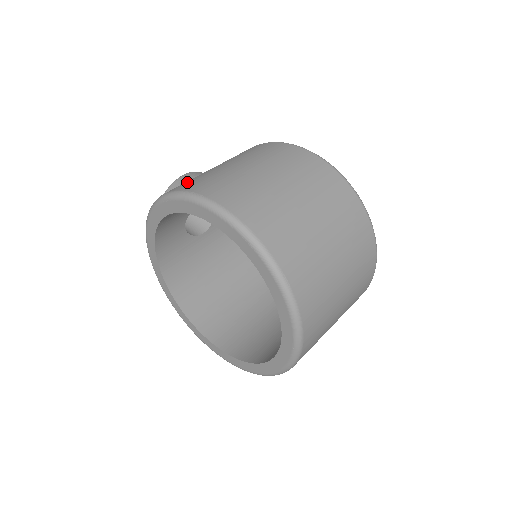
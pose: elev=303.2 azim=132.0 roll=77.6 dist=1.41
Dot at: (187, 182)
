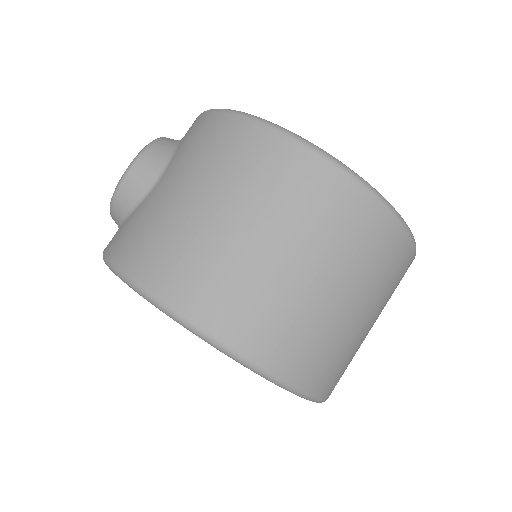
Dot at: (146, 247)
